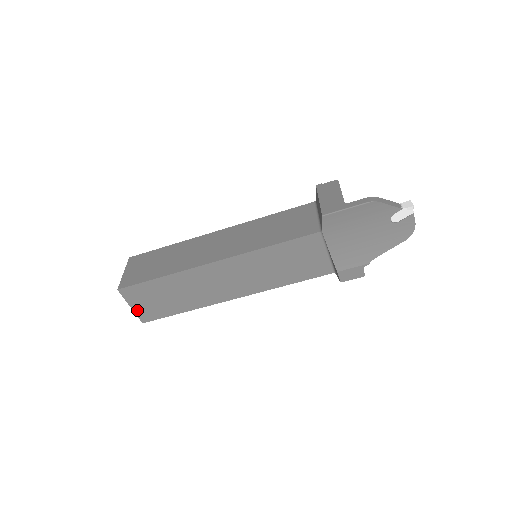
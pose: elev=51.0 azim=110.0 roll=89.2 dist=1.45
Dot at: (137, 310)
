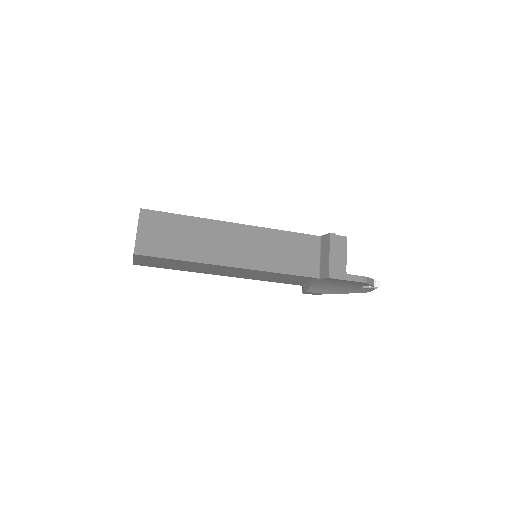
Dot at: (137, 261)
